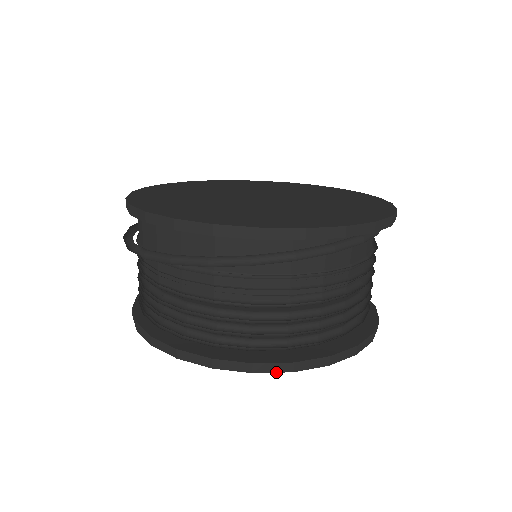
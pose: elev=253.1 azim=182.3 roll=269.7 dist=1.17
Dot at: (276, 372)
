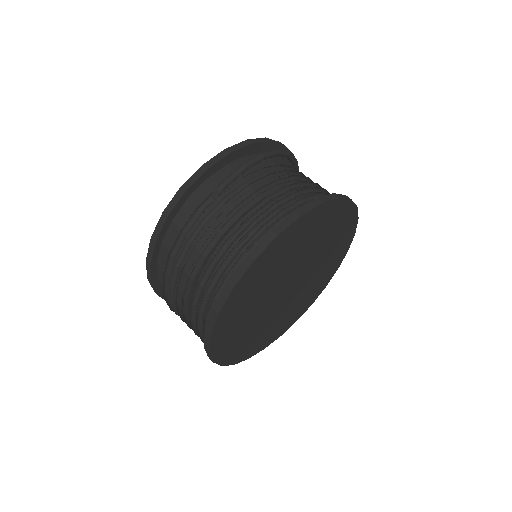
Dot at: (346, 198)
